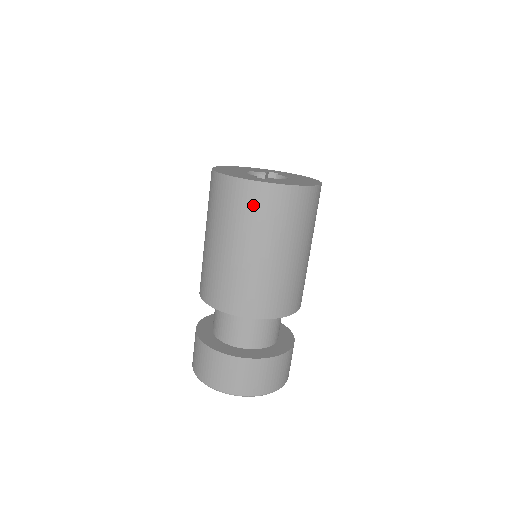
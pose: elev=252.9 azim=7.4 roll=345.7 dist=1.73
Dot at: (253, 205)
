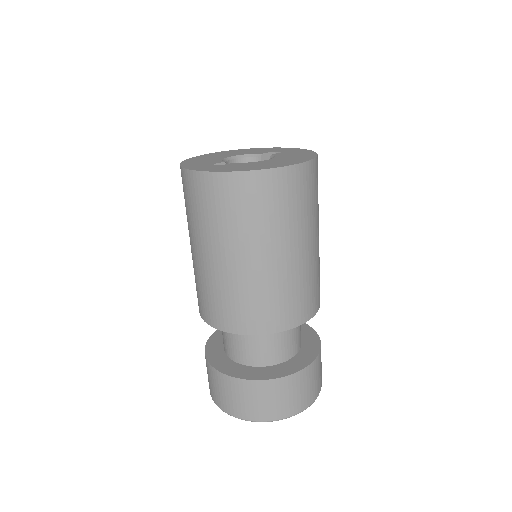
Dot at: (198, 199)
